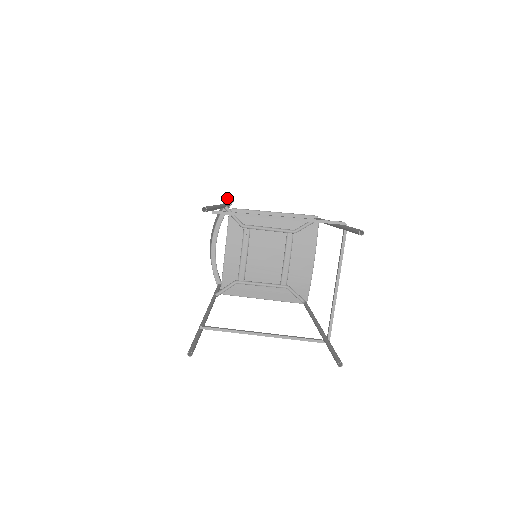
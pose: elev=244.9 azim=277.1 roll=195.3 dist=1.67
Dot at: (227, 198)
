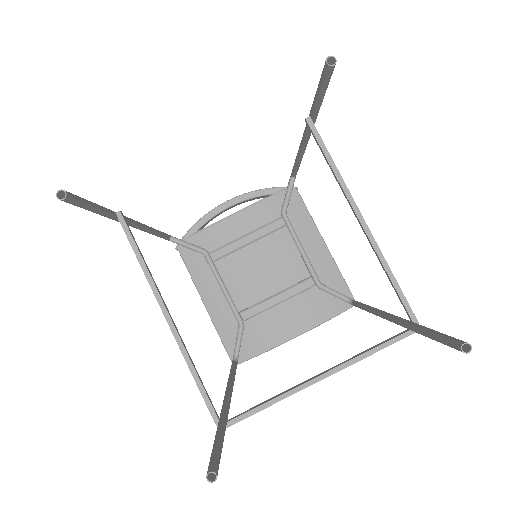
Dot at: occluded
